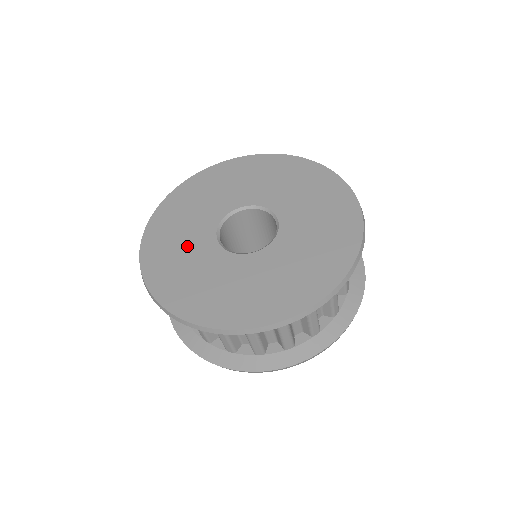
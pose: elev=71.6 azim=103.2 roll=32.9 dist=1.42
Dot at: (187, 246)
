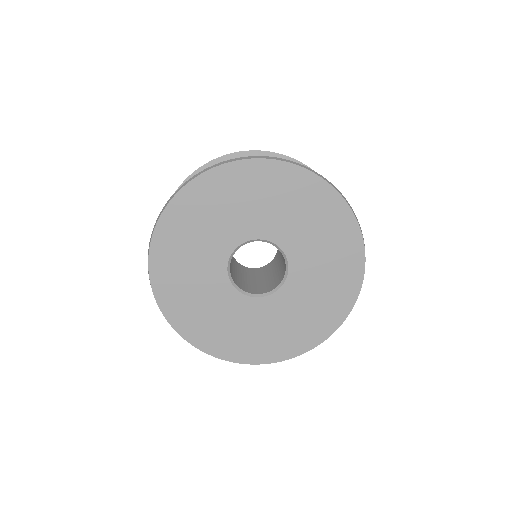
Dot at: (199, 254)
